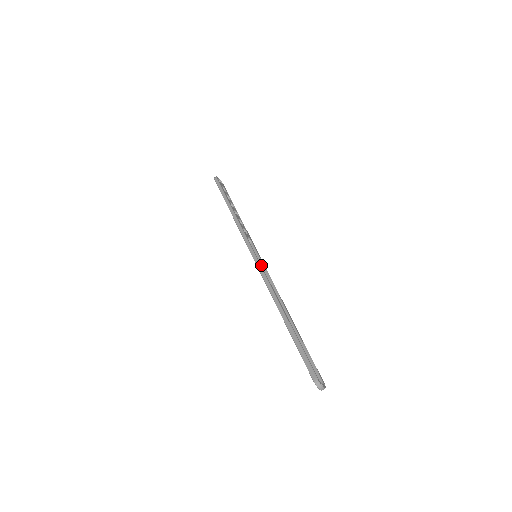
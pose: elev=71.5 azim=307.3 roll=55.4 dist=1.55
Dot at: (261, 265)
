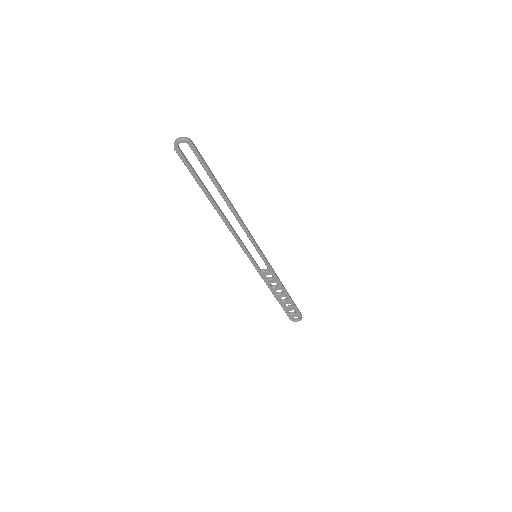
Dot at: (256, 249)
